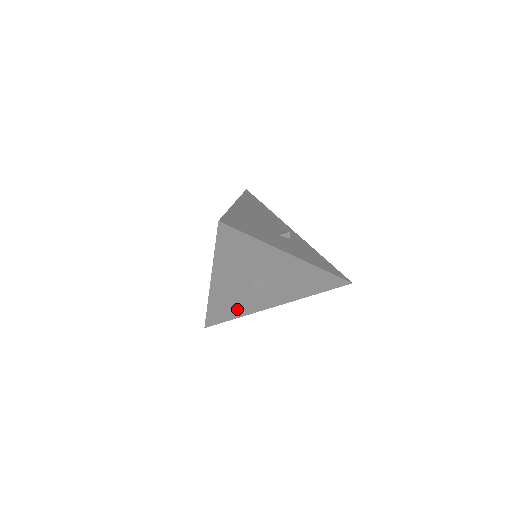
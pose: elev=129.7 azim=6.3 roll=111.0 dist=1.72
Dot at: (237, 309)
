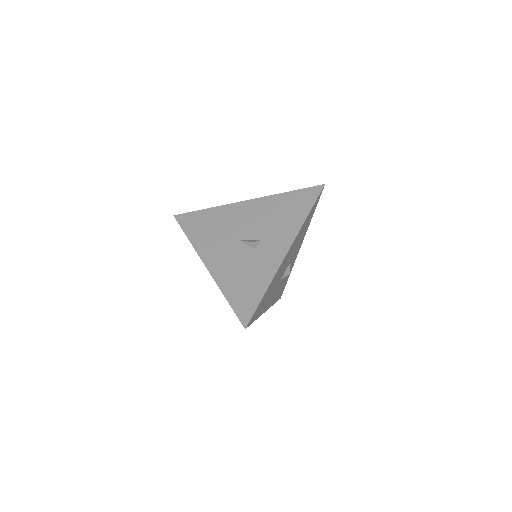
Dot at: occluded
